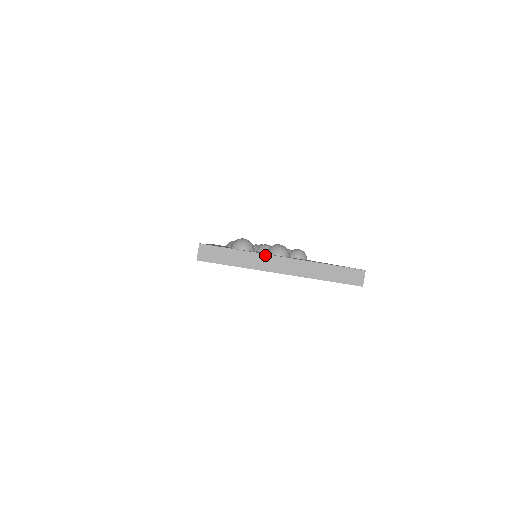
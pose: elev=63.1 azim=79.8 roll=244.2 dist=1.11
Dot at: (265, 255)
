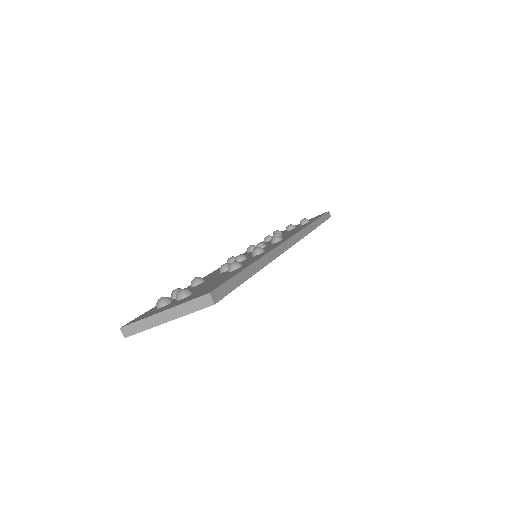
Dot at: (152, 316)
